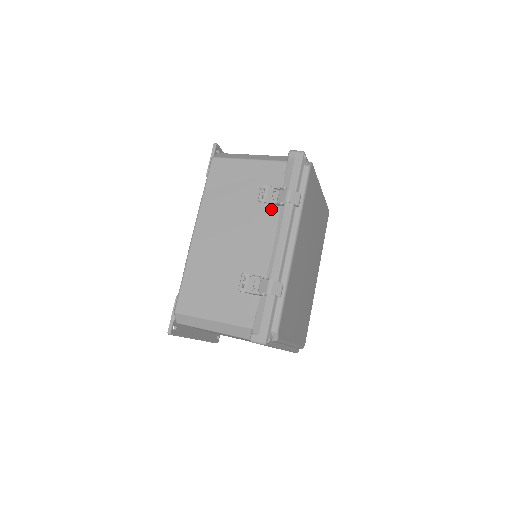
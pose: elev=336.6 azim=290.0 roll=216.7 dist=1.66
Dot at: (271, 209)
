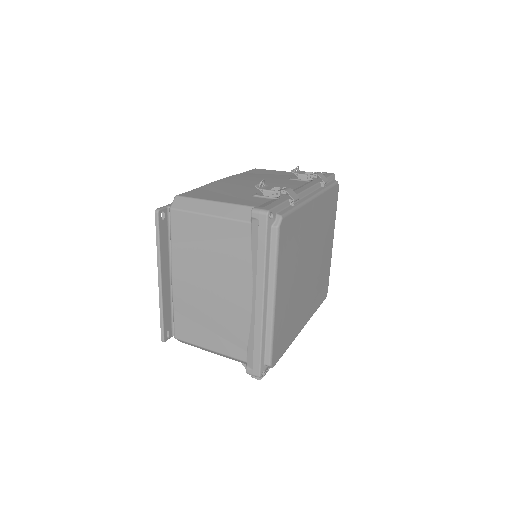
Dot at: (299, 181)
